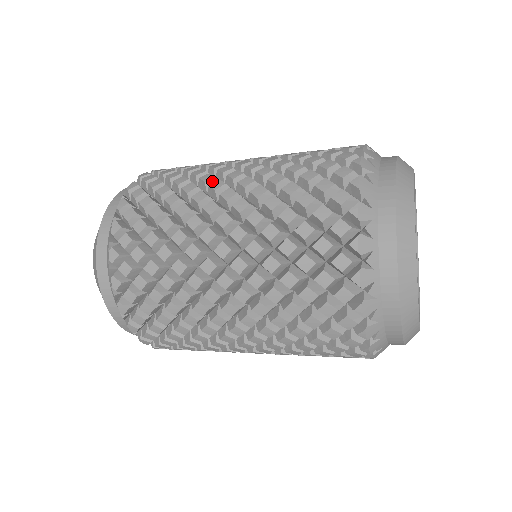
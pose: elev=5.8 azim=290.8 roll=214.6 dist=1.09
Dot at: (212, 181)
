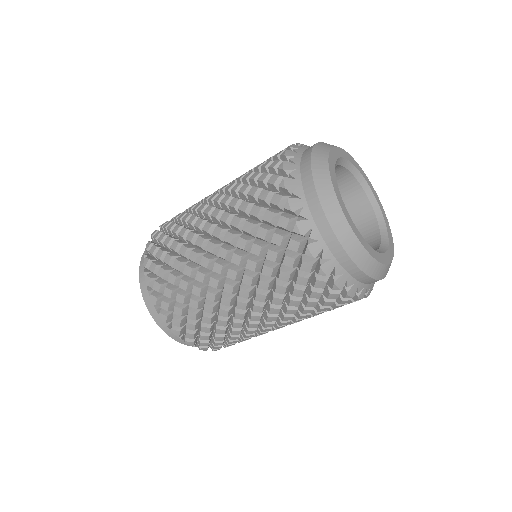
Dot at: (196, 221)
